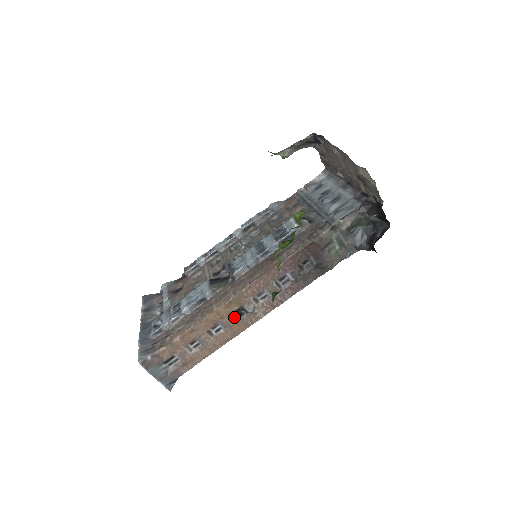
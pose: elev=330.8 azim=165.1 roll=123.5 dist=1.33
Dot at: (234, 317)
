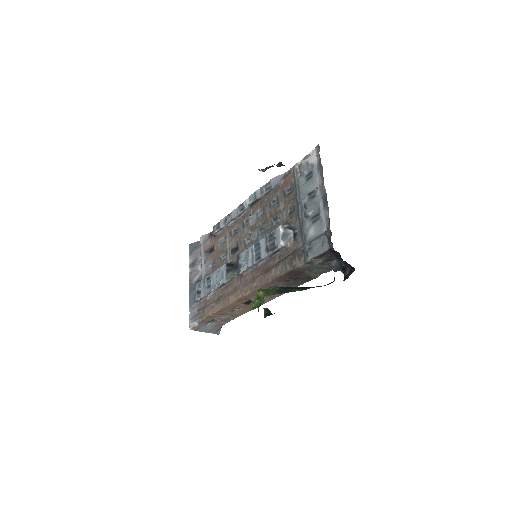
Dot at: (247, 303)
